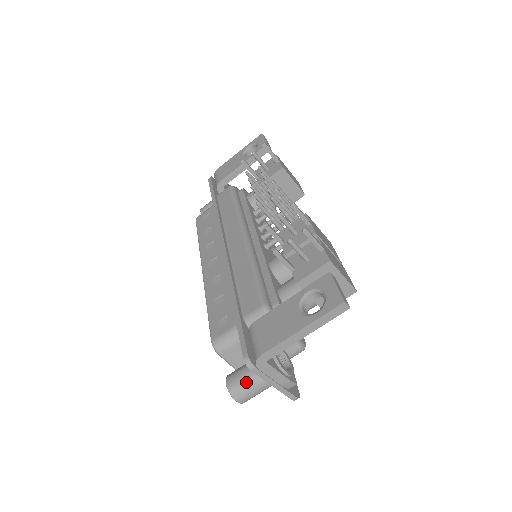
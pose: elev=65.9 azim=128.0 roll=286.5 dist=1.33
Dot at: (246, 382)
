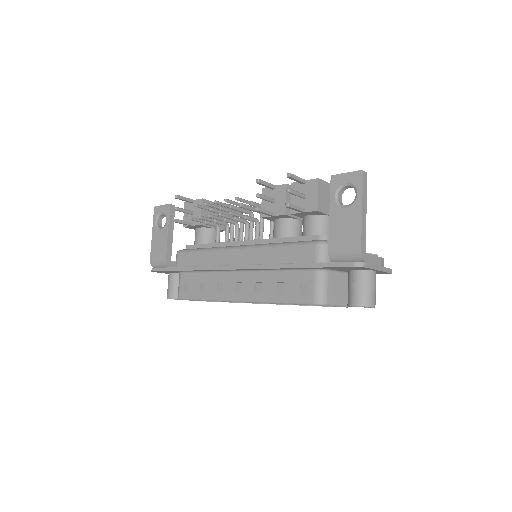
Dot at: (365, 288)
